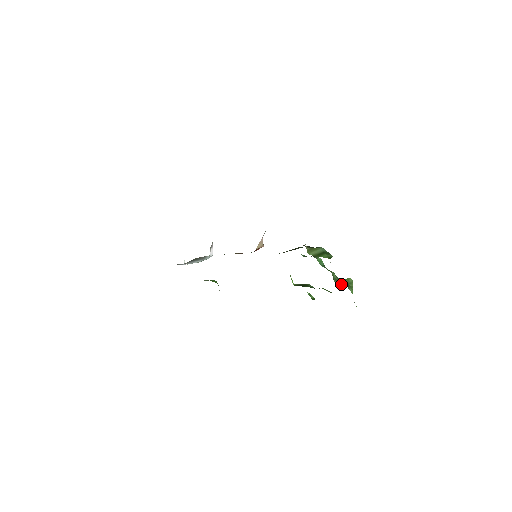
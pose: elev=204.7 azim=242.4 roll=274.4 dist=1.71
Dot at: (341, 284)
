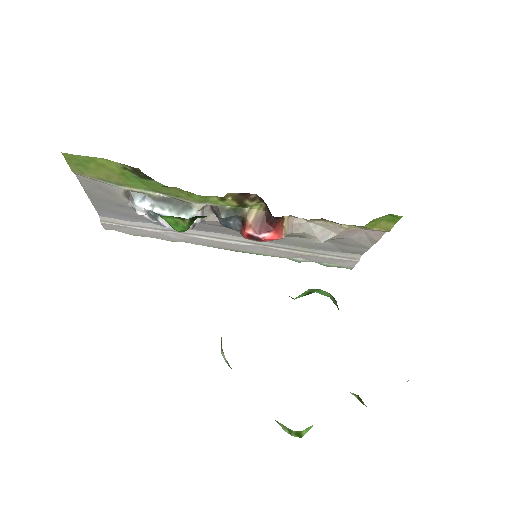
Dot at: occluded
